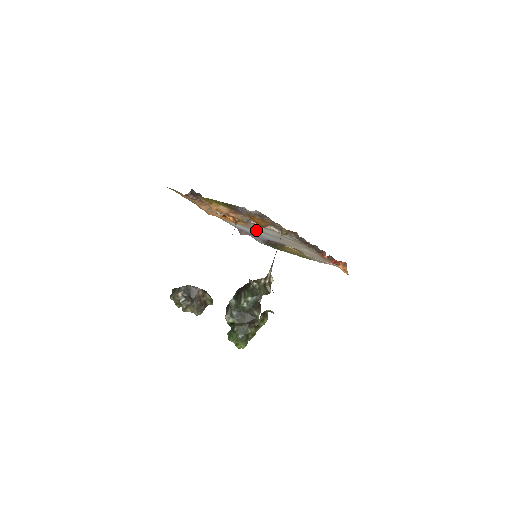
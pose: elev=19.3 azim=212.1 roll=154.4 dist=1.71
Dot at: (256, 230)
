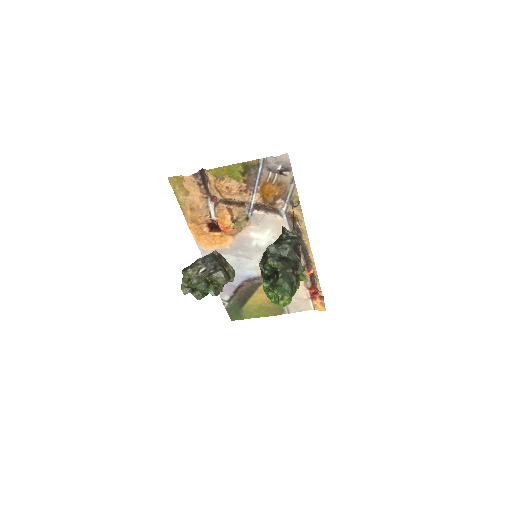
Dot at: (241, 250)
